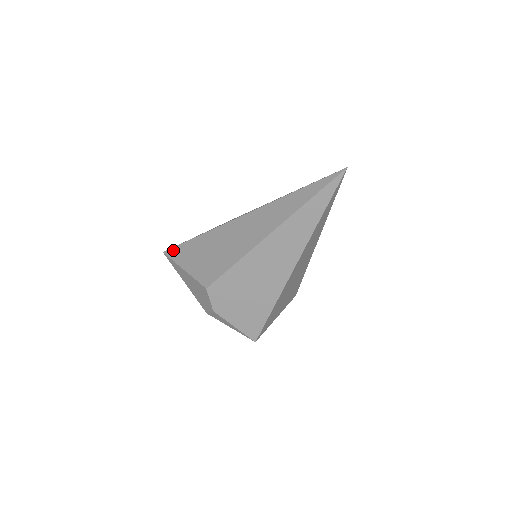
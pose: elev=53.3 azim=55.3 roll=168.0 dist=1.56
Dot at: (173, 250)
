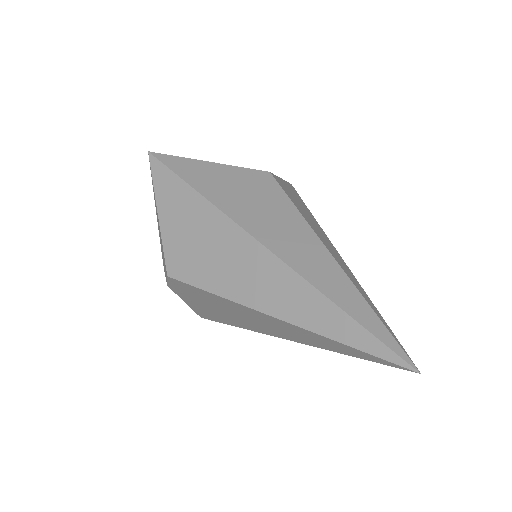
Dot at: (160, 168)
